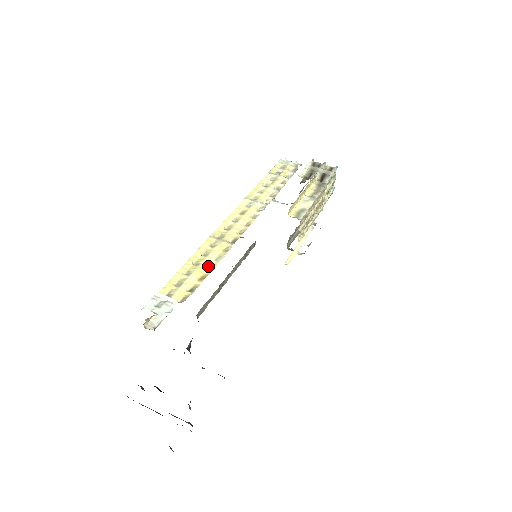
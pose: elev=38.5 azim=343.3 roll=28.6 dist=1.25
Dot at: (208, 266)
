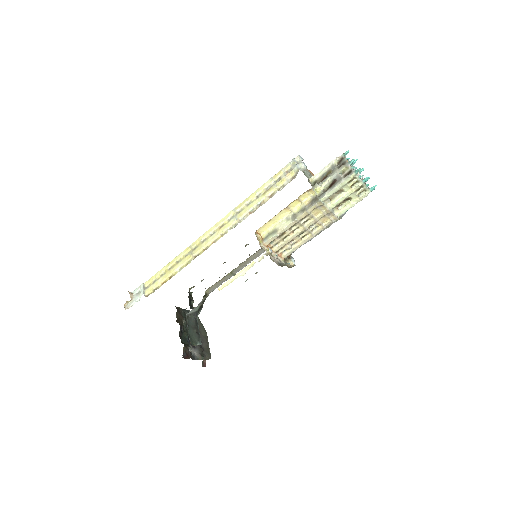
Dot at: (172, 273)
